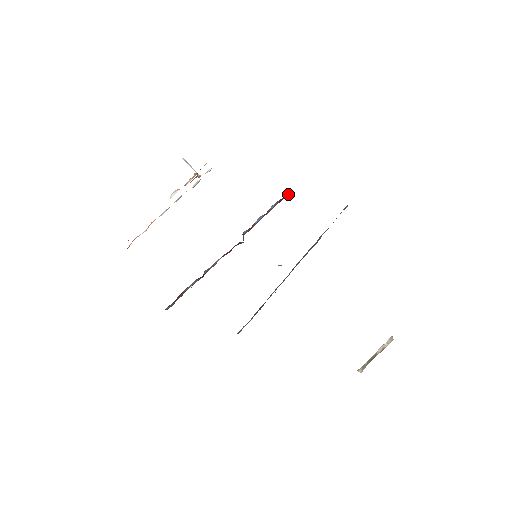
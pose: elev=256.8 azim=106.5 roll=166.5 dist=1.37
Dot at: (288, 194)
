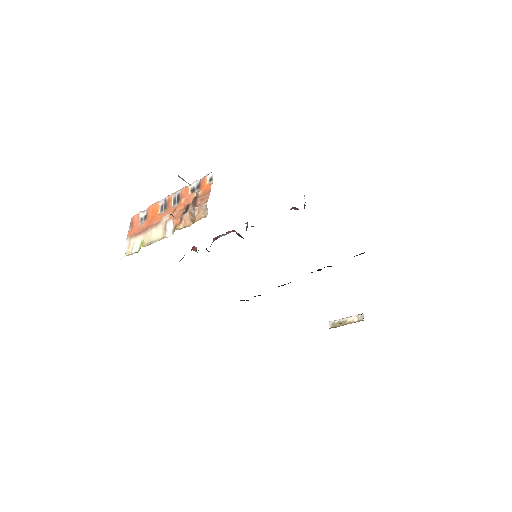
Dot at: occluded
